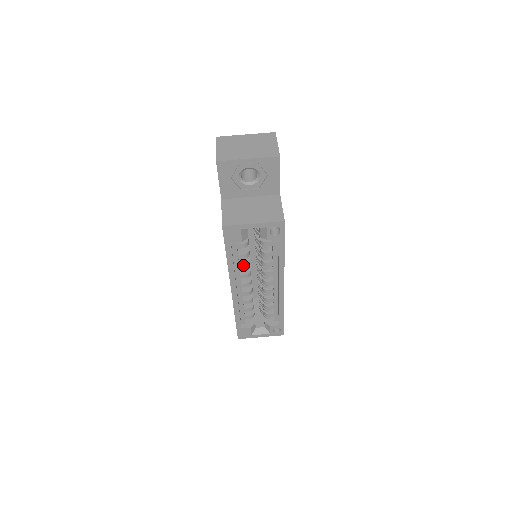
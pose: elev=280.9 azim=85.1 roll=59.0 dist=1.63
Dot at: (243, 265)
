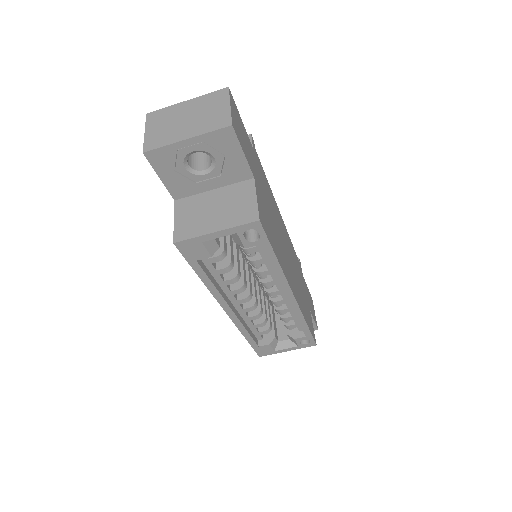
Dot at: (229, 280)
